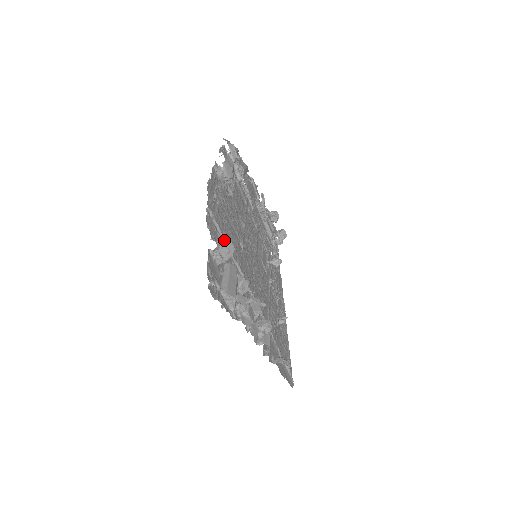
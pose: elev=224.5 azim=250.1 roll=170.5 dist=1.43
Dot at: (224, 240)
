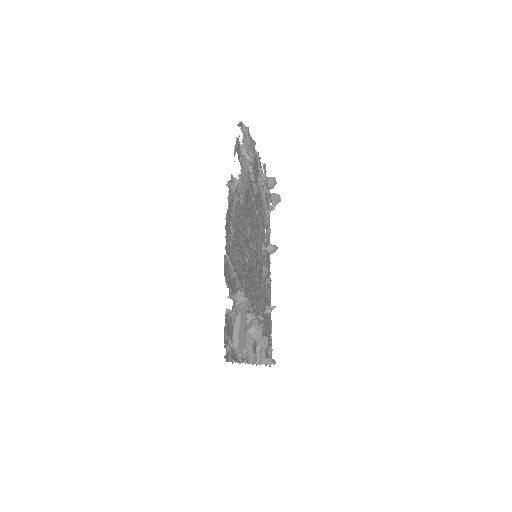
Dot at: (241, 297)
